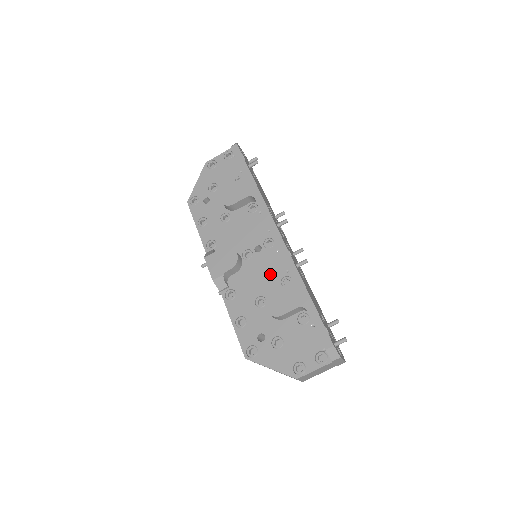
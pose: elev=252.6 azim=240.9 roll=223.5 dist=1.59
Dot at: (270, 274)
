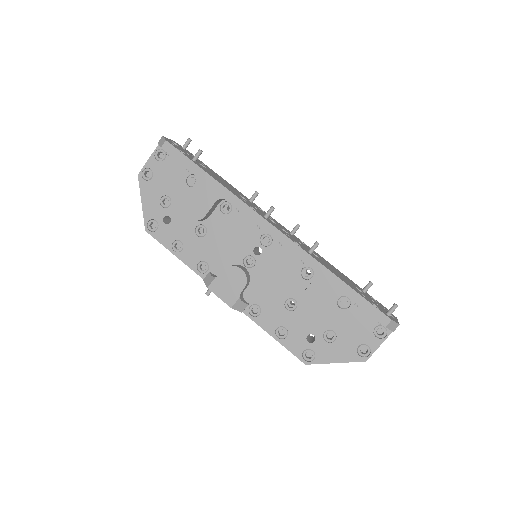
Dot at: (285, 272)
